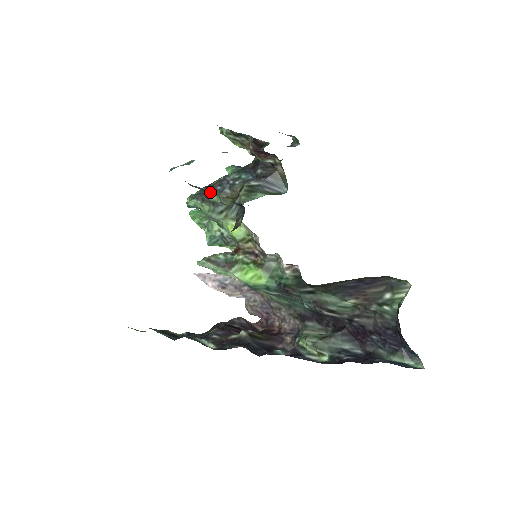
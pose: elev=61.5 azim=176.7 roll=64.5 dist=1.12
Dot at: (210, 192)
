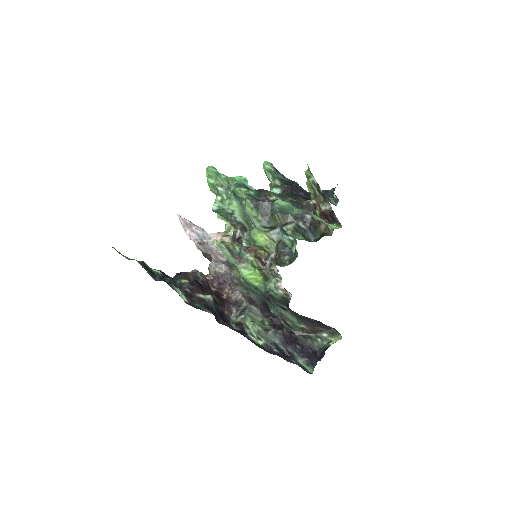
Dot at: (289, 237)
